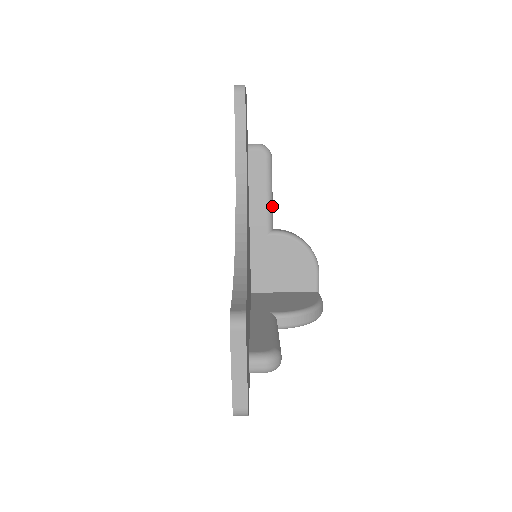
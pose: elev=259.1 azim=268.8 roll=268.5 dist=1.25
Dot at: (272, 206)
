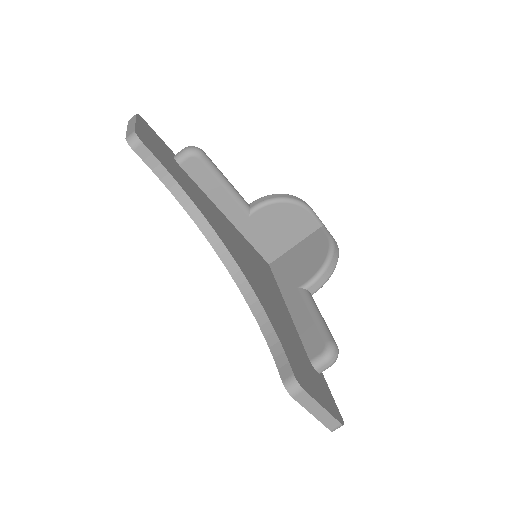
Dot at: (235, 190)
